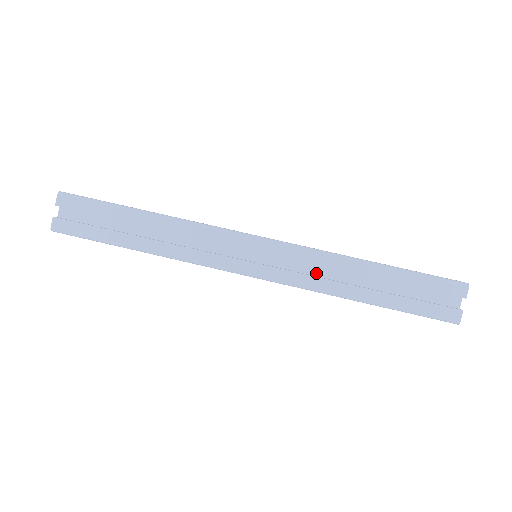
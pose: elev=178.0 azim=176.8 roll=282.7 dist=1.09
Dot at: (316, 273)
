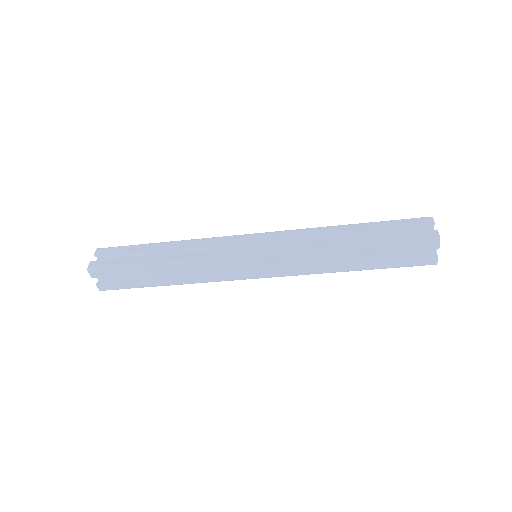
Dot at: occluded
